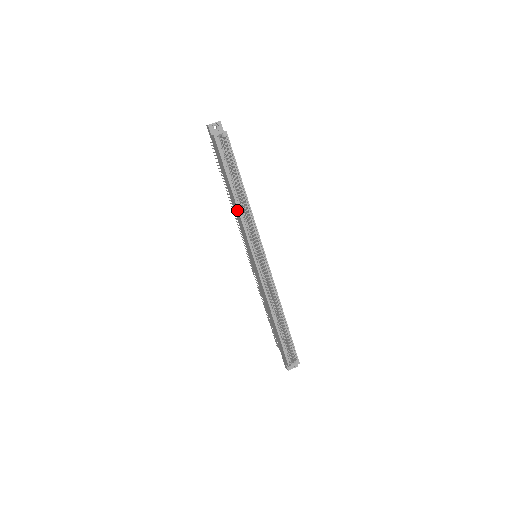
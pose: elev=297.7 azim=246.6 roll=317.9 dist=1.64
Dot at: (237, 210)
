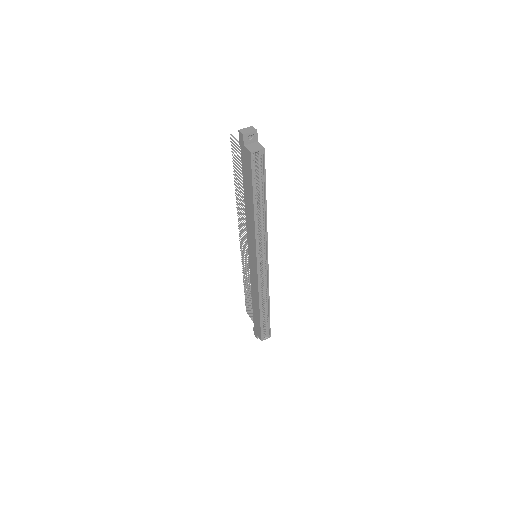
Dot at: (253, 223)
